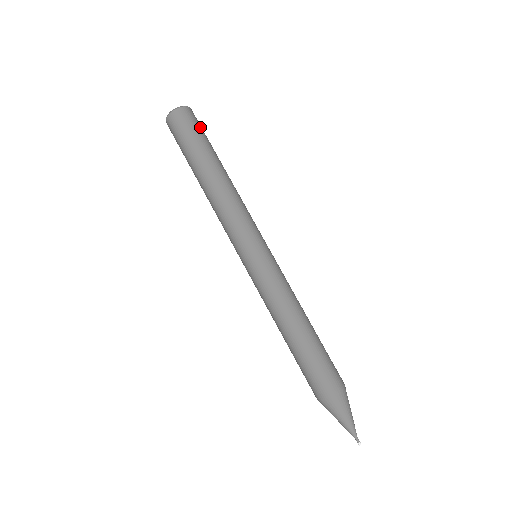
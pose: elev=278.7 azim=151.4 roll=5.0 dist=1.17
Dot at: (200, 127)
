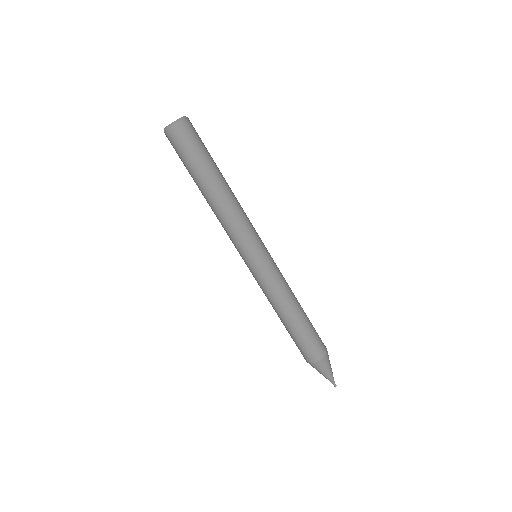
Dot at: (198, 139)
